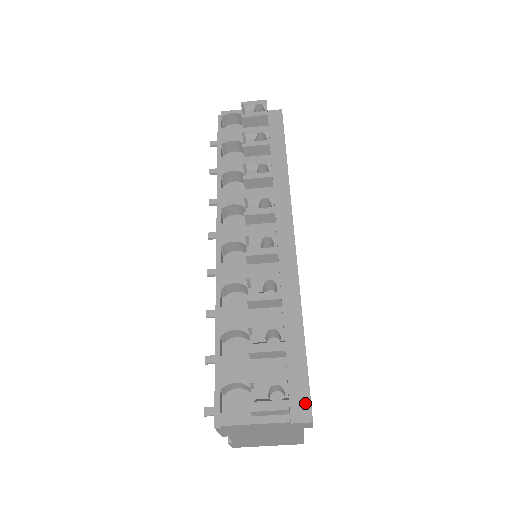
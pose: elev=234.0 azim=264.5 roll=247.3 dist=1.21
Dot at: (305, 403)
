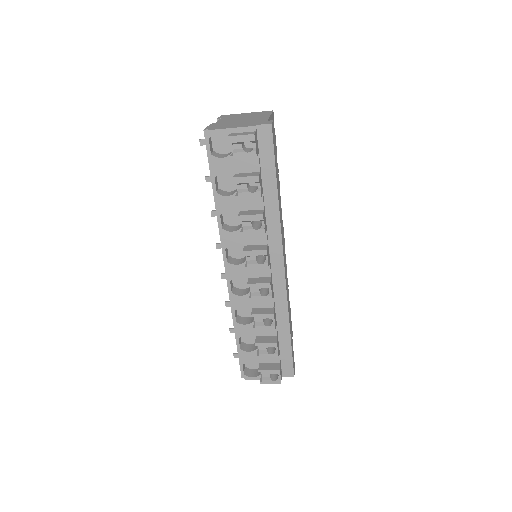
Dot at: (290, 369)
